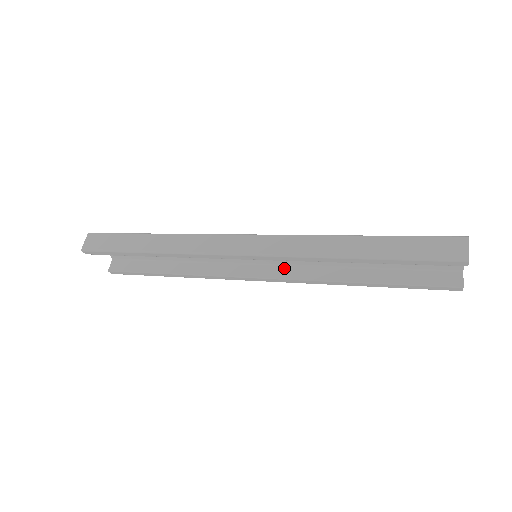
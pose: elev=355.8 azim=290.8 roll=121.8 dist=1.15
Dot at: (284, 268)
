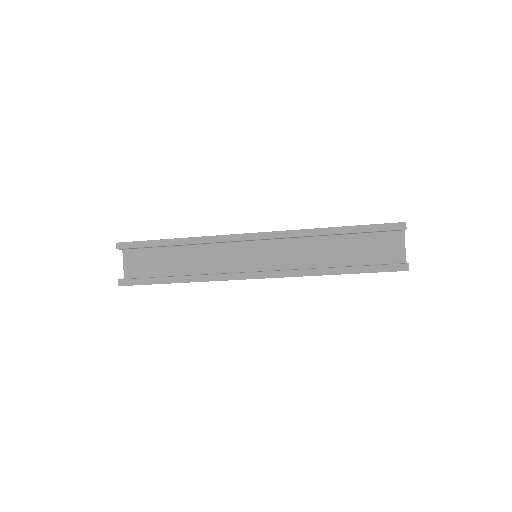
Dot at: (275, 270)
